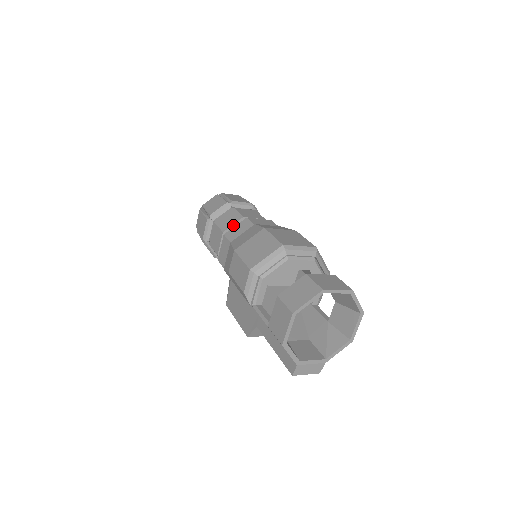
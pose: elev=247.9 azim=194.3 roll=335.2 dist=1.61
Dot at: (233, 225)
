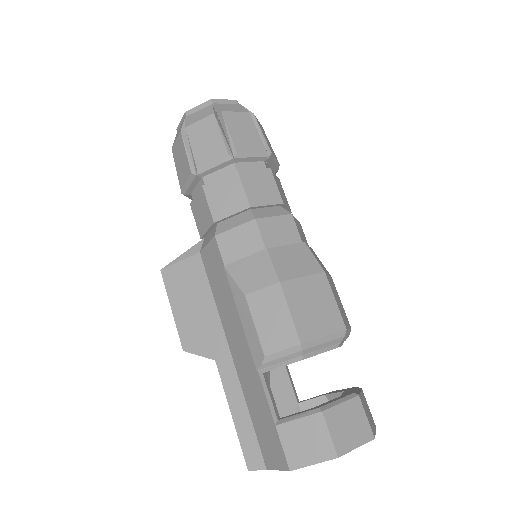
Dot at: (266, 205)
